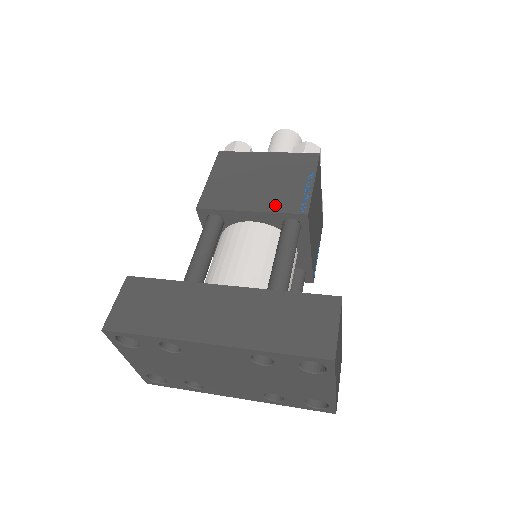
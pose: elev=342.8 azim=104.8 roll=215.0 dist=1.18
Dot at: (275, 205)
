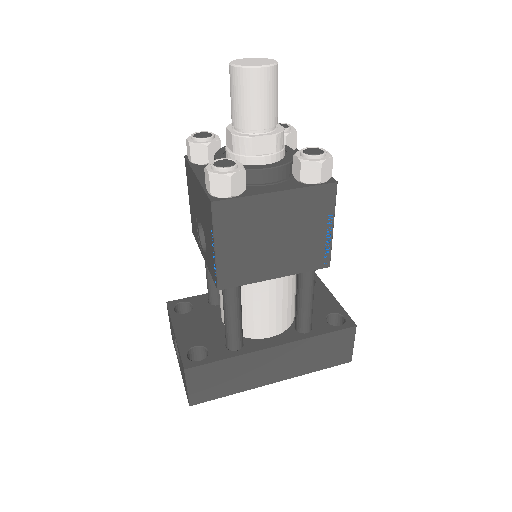
Dot at: (299, 265)
